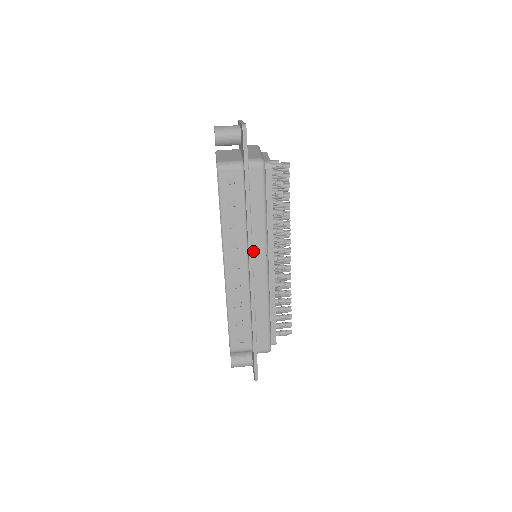
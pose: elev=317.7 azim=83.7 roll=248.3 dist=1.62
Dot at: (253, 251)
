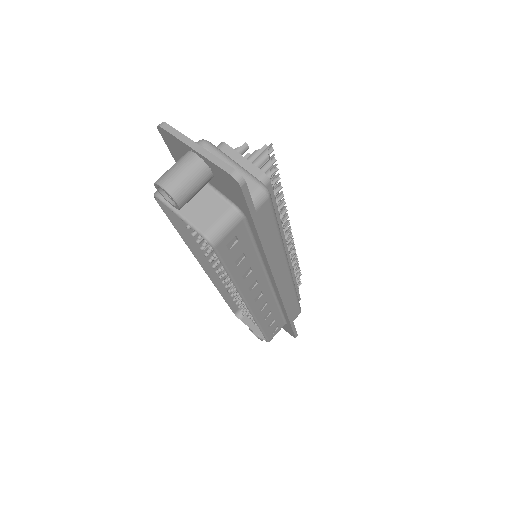
Dot at: occluded
